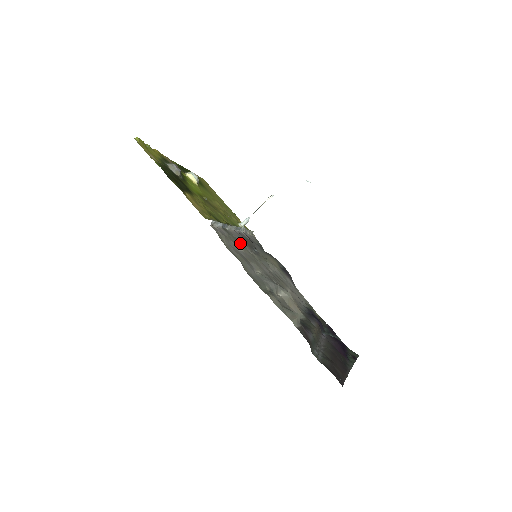
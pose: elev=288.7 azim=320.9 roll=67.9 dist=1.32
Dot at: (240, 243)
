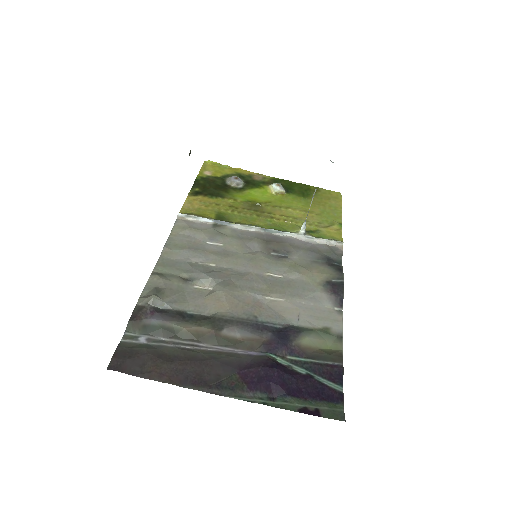
Dot at: (238, 241)
